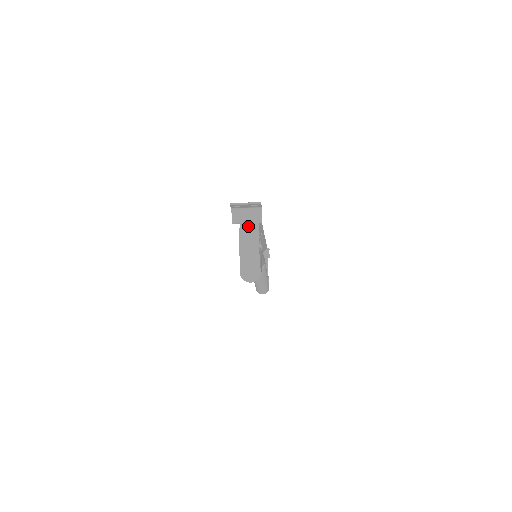
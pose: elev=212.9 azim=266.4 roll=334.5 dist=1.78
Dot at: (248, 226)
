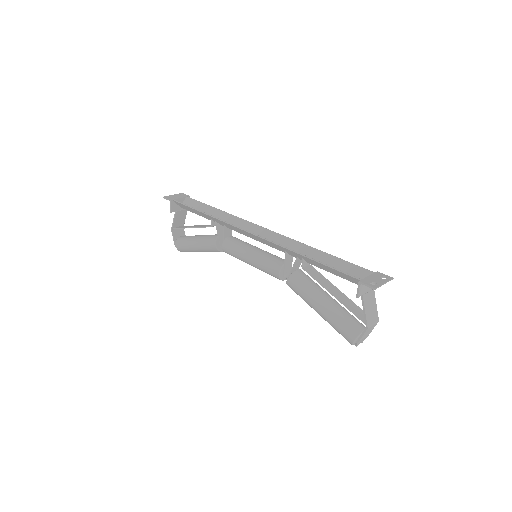
Dot at: (369, 297)
